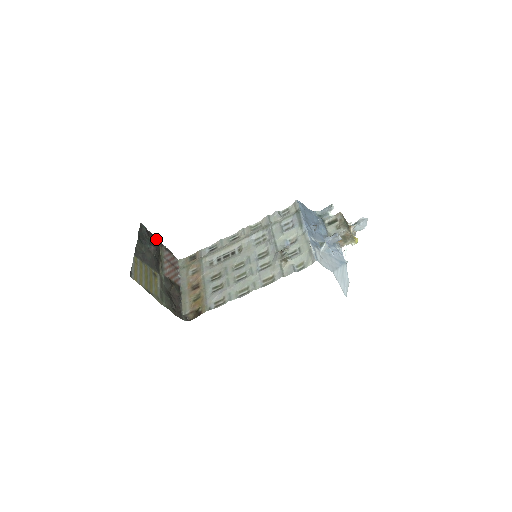
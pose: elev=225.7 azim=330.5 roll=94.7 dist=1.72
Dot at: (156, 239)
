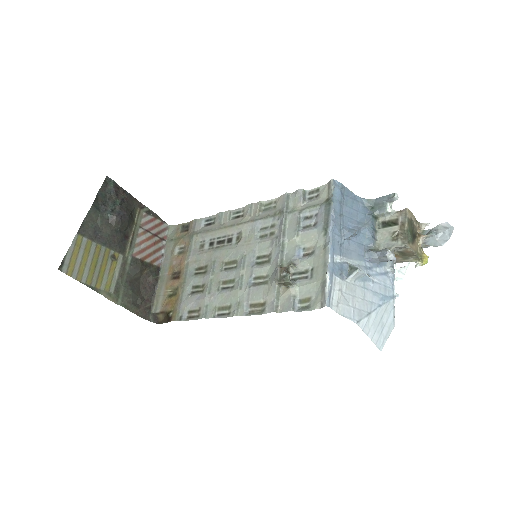
Dot at: (132, 198)
